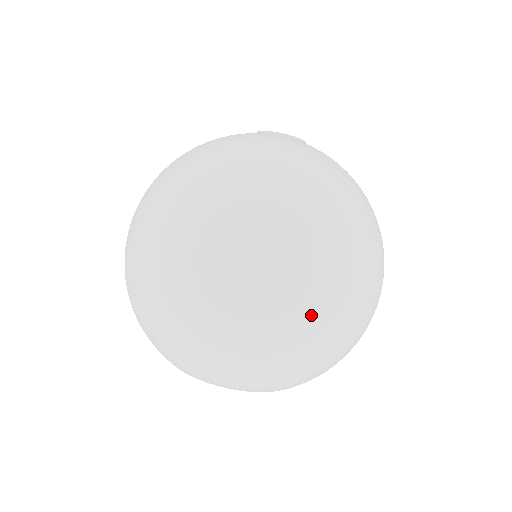
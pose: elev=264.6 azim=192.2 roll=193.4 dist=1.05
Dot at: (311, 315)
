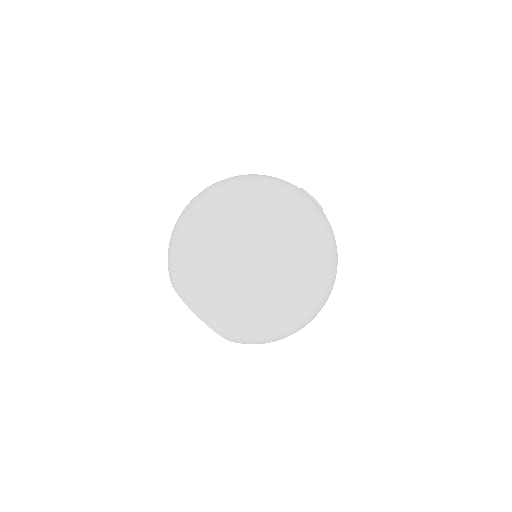
Dot at: (270, 298)
